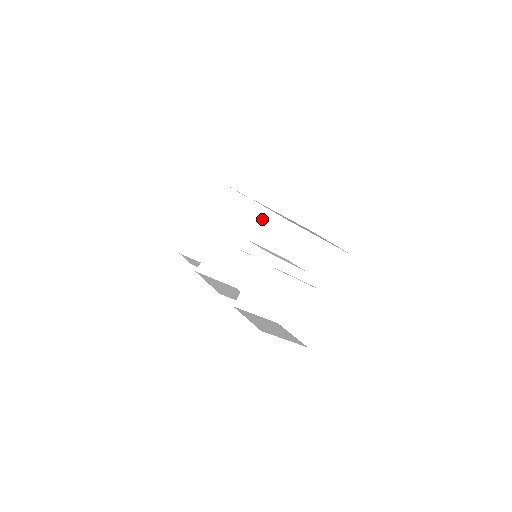
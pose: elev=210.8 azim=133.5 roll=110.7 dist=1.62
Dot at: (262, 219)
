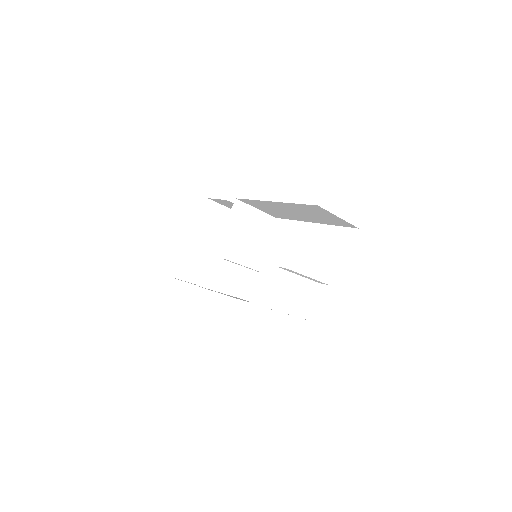
Dot at: (253, 220)
